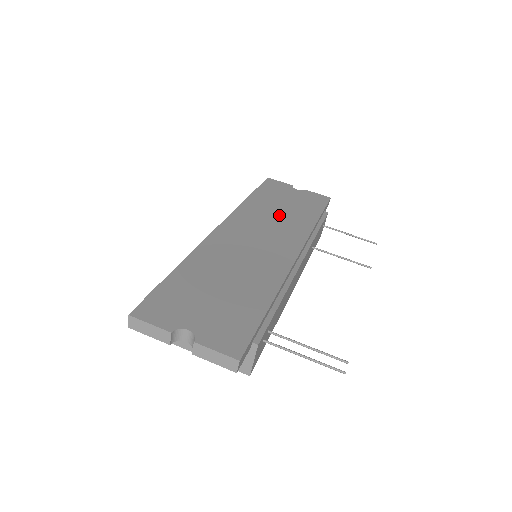
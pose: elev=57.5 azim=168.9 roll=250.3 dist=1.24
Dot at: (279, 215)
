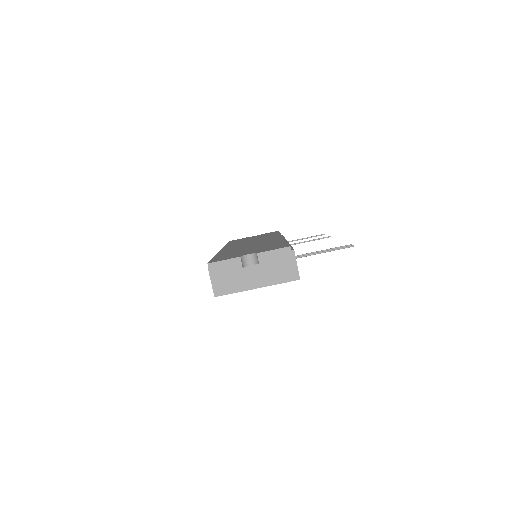
Dot at: (254, 239)
